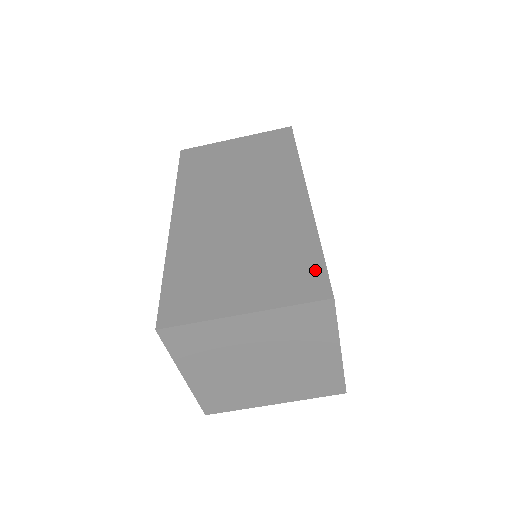
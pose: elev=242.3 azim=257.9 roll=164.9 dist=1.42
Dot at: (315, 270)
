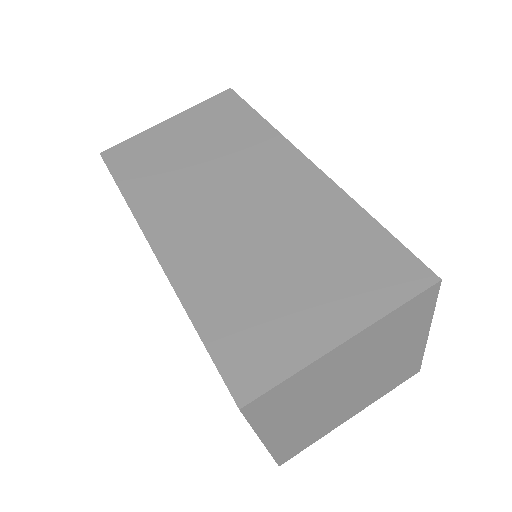
Dot at: (393, 253)
